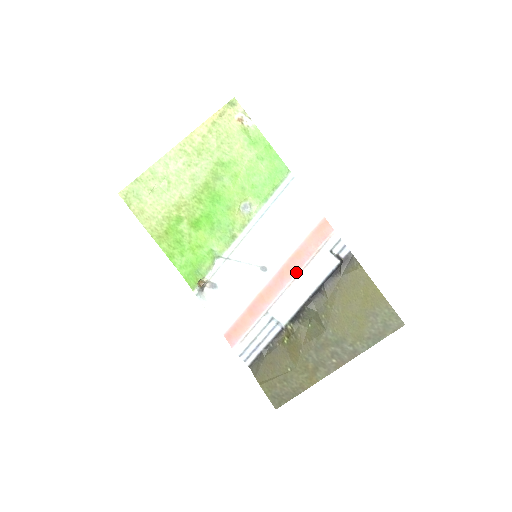
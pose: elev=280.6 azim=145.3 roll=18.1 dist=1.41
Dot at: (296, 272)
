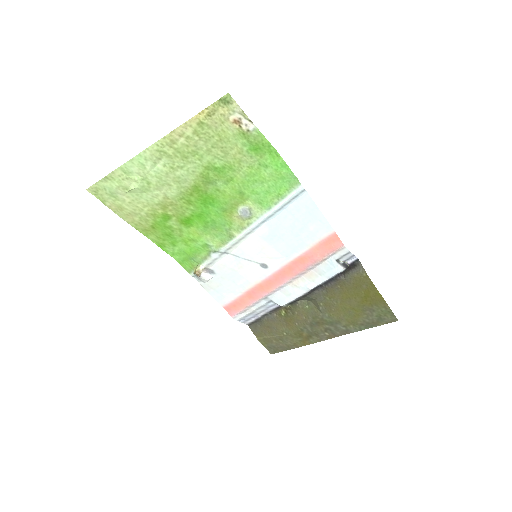
Dot at: (298, 273)
